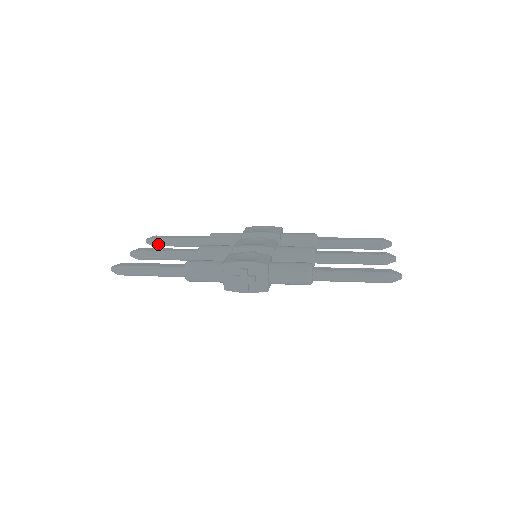
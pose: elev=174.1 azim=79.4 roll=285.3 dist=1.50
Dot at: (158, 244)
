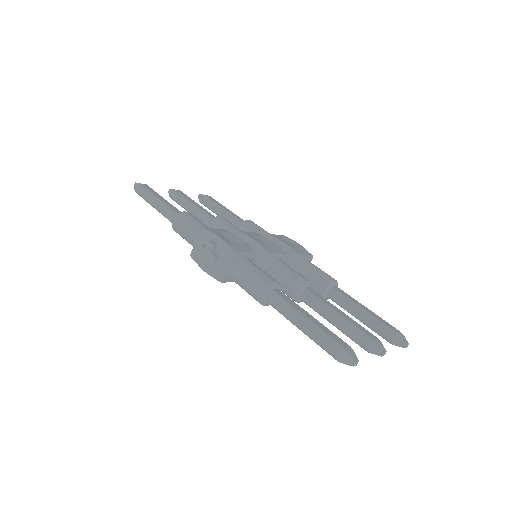
Dot at: (204, 203)
